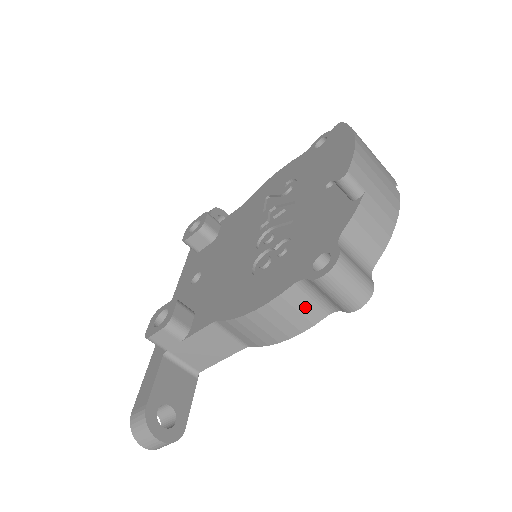
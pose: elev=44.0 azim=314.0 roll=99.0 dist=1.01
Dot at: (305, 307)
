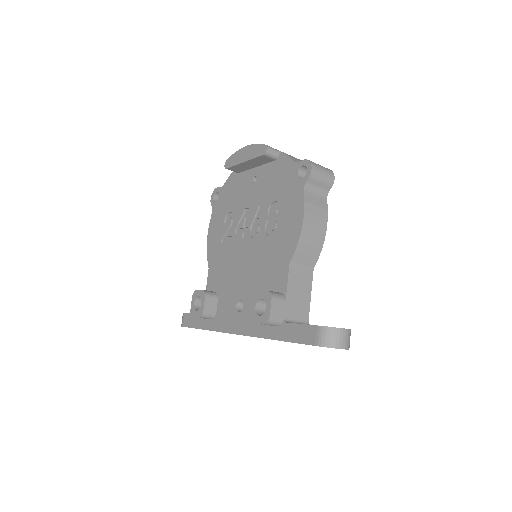
Dot at: (317, 202)
